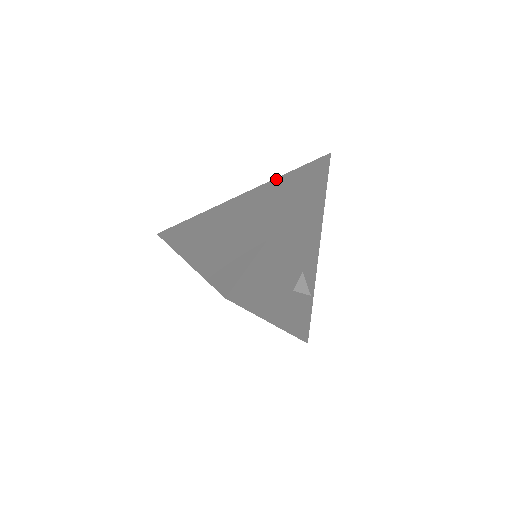
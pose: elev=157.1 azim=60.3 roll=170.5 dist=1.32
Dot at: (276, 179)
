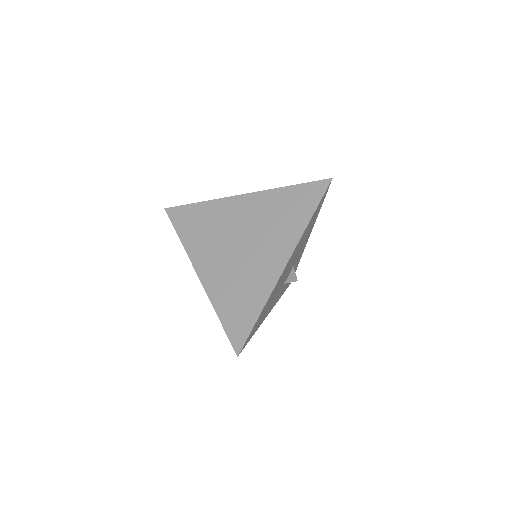
Dot at: (278, 191)
